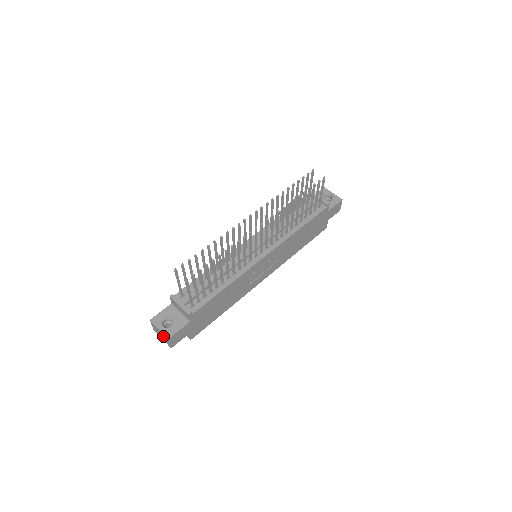
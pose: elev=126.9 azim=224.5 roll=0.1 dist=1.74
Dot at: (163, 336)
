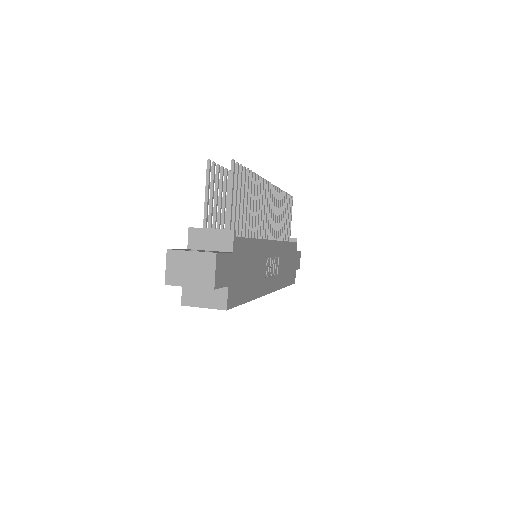
Dot at: (199, 263)
